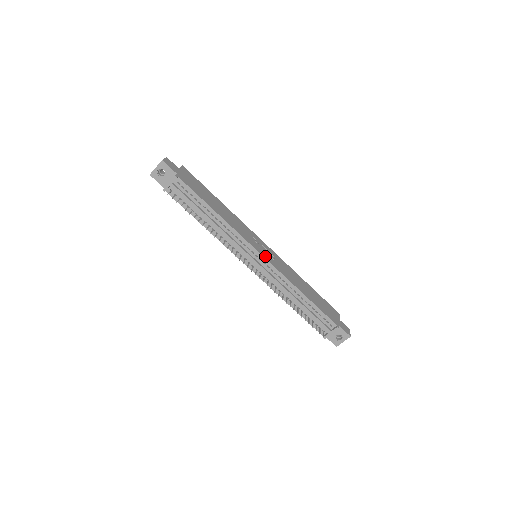
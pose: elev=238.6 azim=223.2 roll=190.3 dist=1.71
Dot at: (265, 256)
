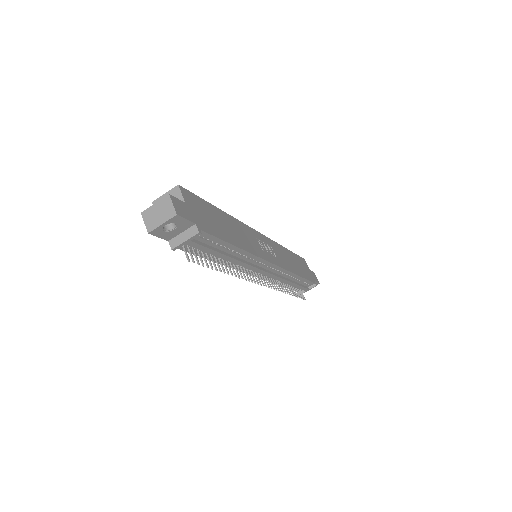
Dot at: (274, 261)
